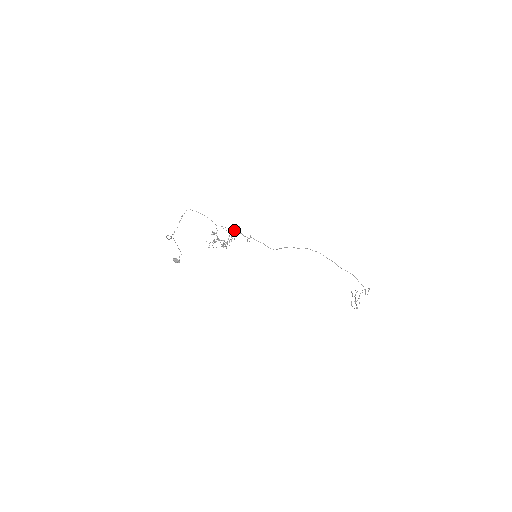
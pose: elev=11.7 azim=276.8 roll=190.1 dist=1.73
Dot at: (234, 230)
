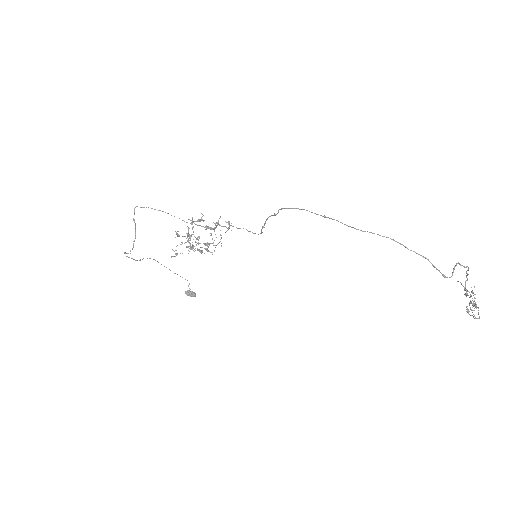
Dot at: (200, 220)
